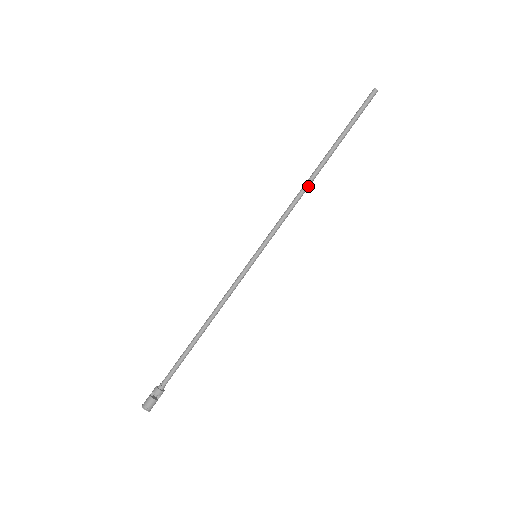
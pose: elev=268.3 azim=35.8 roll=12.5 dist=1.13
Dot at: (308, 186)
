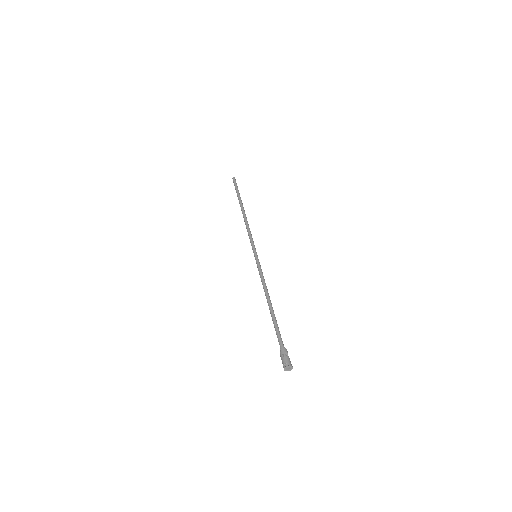
Dot at: (246, 218)
